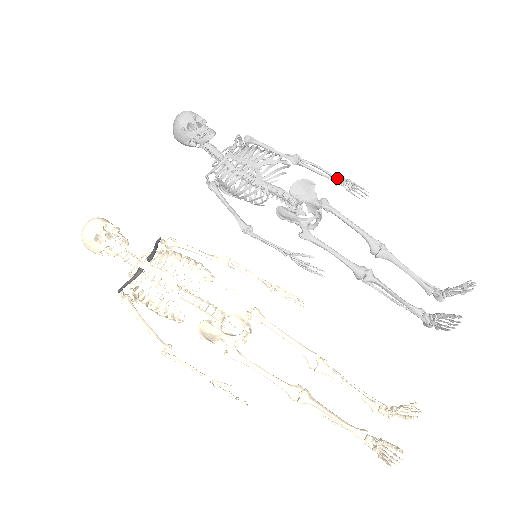
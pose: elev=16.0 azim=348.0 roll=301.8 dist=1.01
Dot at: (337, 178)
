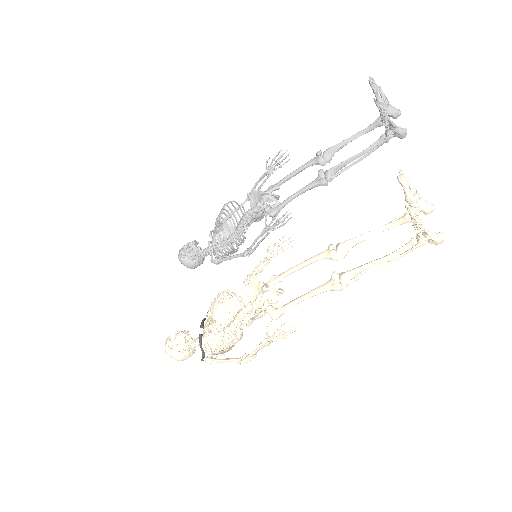
Dot at: (269, 171)
